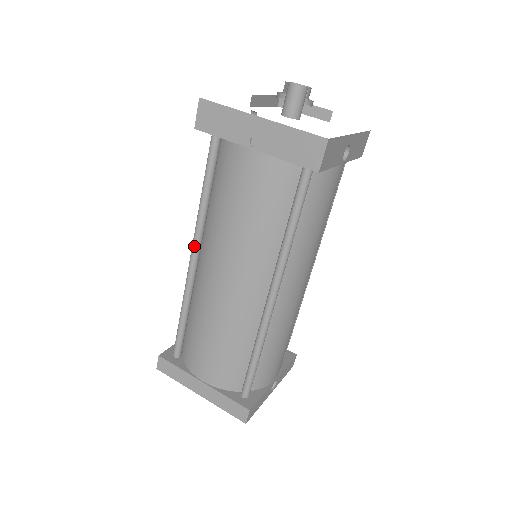
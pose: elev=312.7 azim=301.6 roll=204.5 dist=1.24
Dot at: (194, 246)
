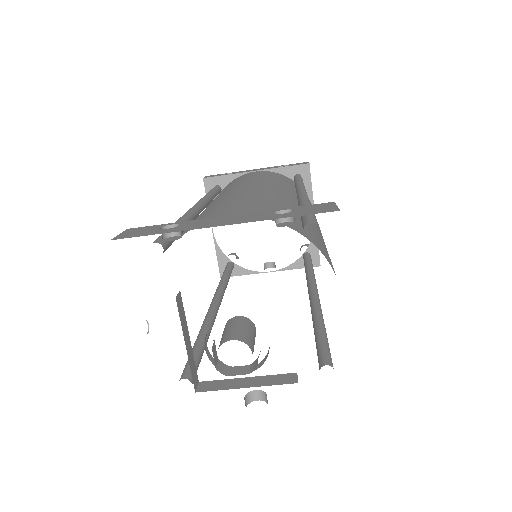
Dot at: occluded
